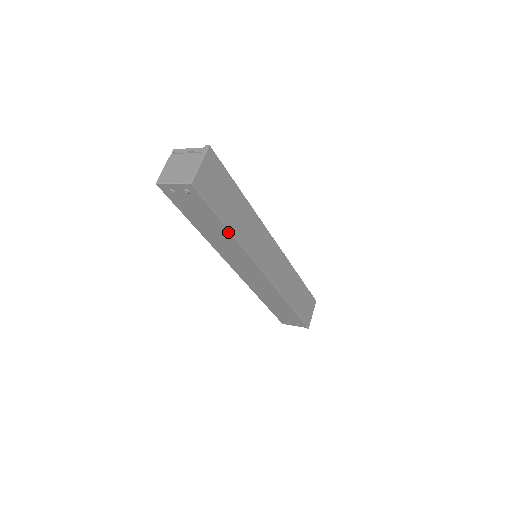
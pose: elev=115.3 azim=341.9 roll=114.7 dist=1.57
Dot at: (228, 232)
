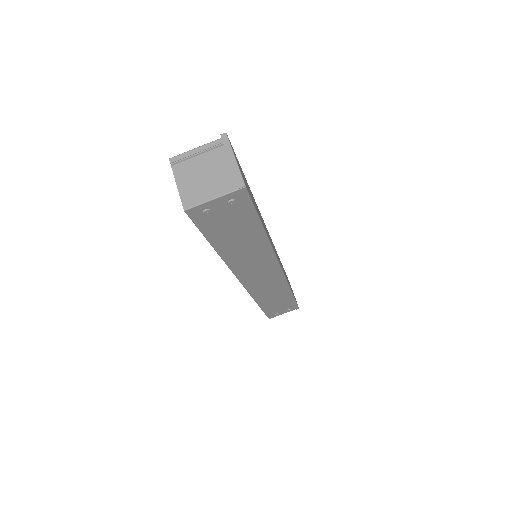
Dot at: (263, 236)
